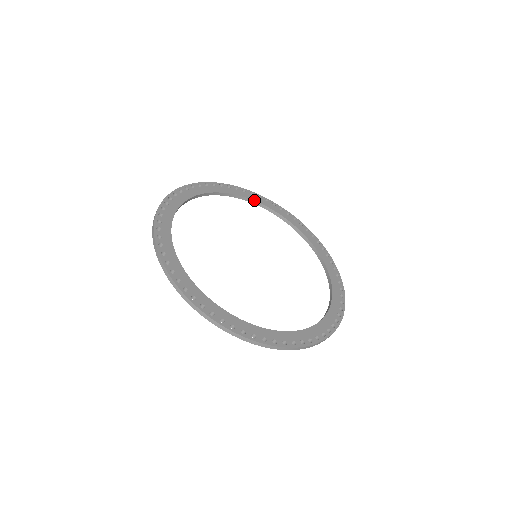
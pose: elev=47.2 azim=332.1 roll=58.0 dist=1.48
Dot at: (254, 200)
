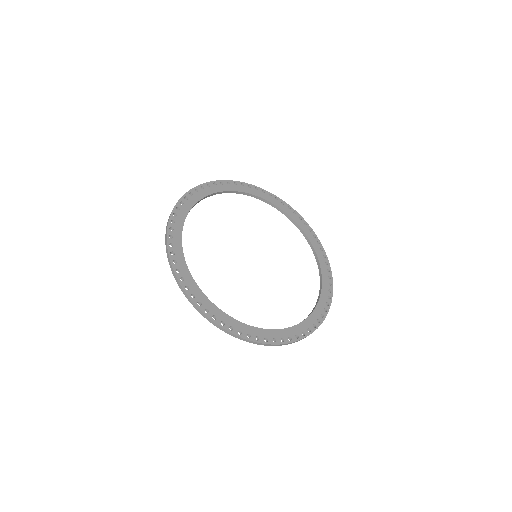
Dot at: (215, 192)
